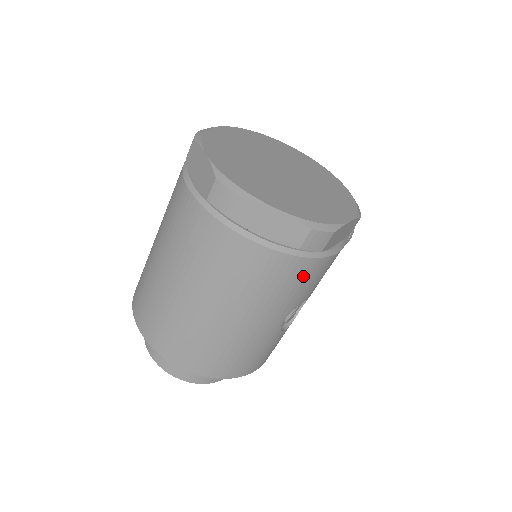
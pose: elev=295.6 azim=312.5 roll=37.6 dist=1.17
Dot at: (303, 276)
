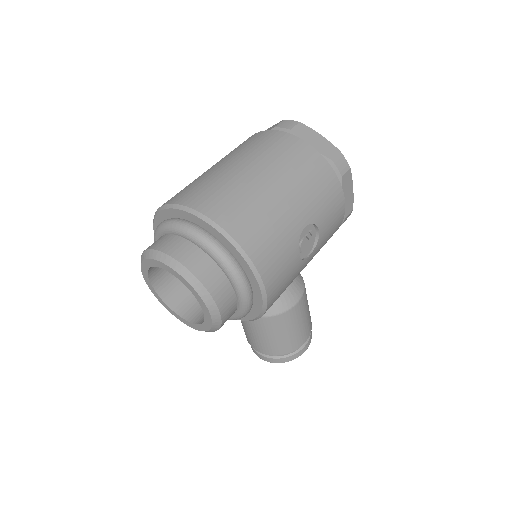
Dot at: (328, 187)
